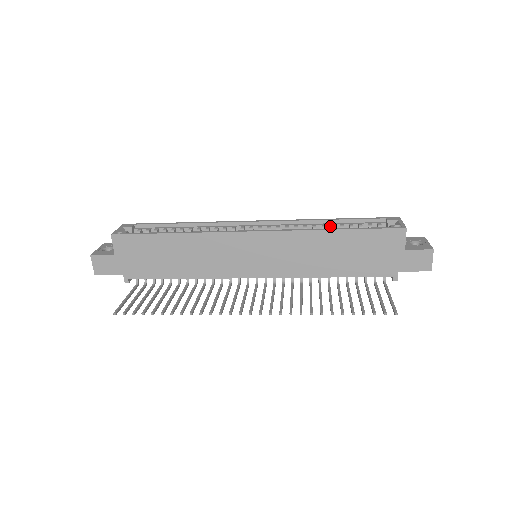
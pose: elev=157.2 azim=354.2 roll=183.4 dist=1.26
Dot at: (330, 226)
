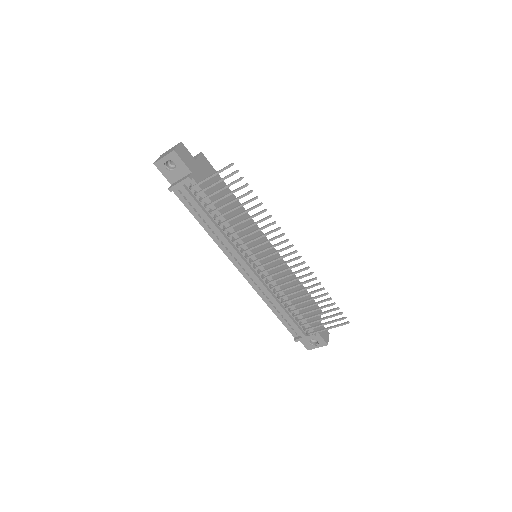
Dot at: occluded
